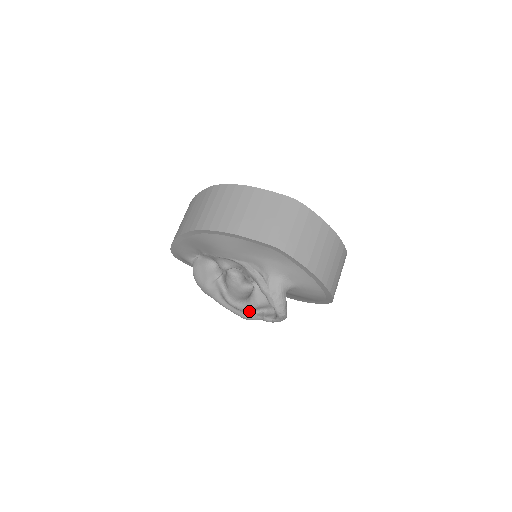
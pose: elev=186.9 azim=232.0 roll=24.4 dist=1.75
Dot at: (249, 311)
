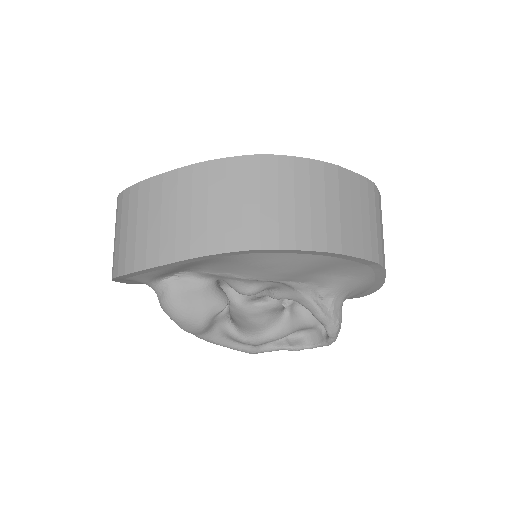
Dot at: (265, 343)
